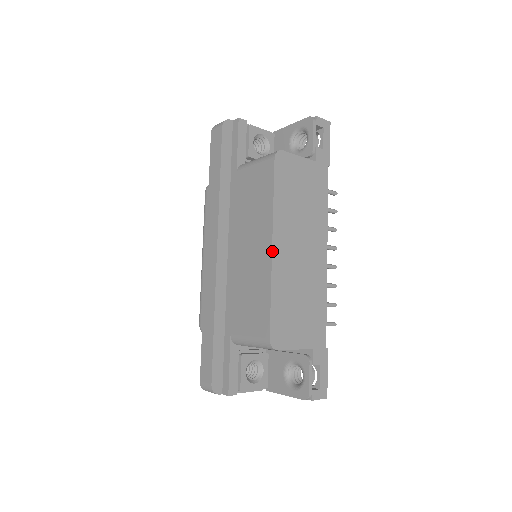
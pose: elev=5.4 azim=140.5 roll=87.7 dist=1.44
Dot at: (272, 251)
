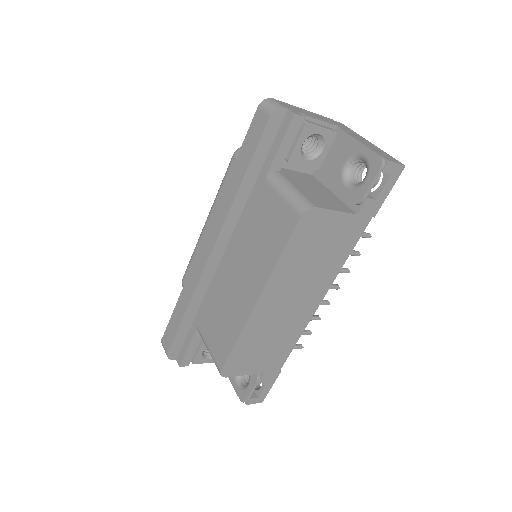
Dot at: (255, 305)
